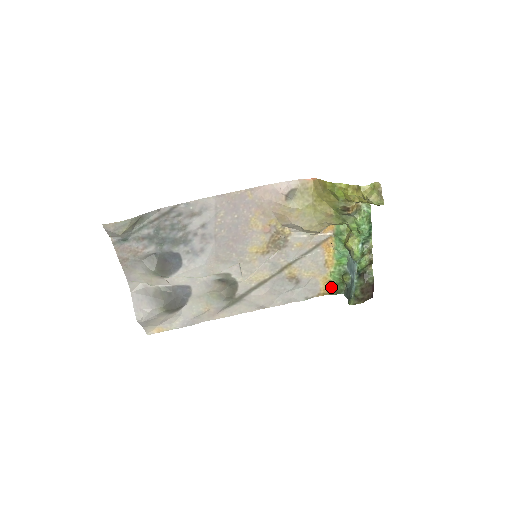
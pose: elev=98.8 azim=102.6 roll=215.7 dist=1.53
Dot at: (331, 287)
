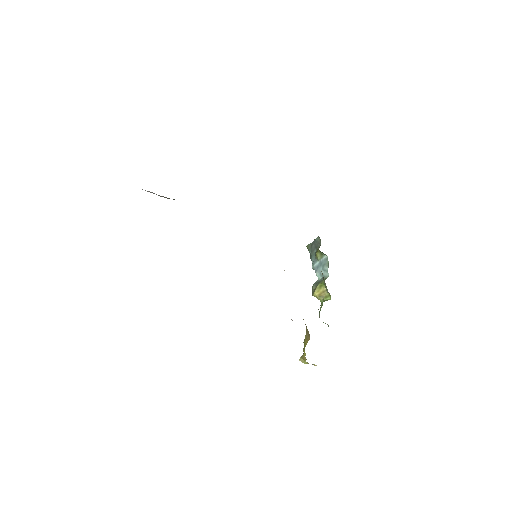
Dot at: occluded
